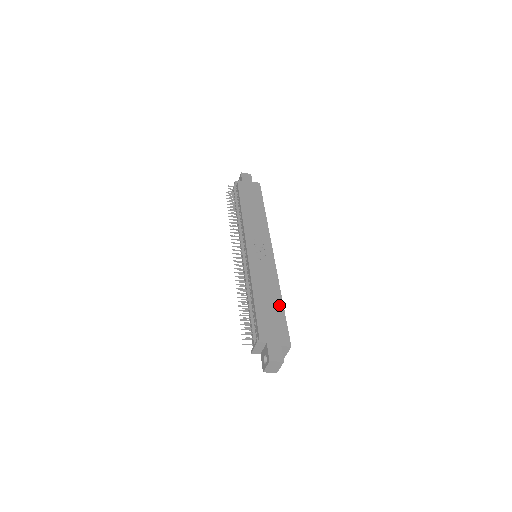
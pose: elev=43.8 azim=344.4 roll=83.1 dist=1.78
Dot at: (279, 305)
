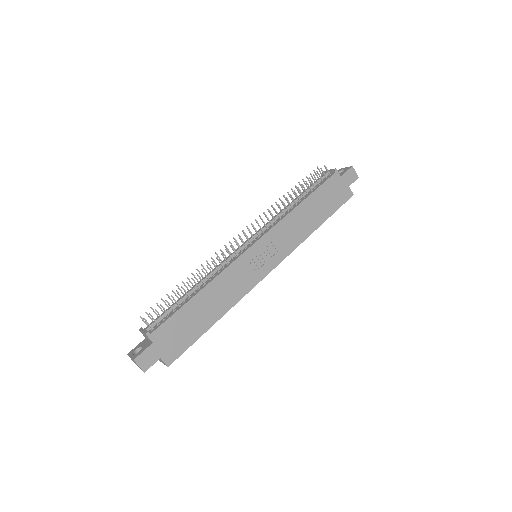
Dot at: (208, 323)
